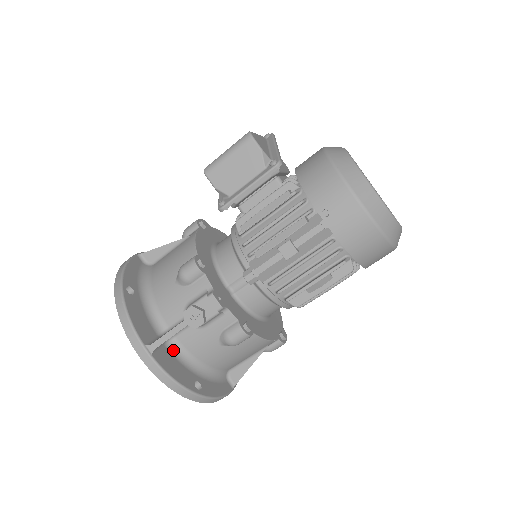
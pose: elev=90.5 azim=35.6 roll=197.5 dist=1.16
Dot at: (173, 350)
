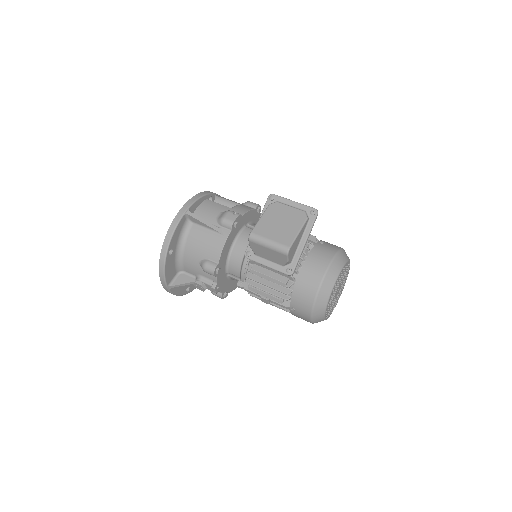
Dot at: occluded
